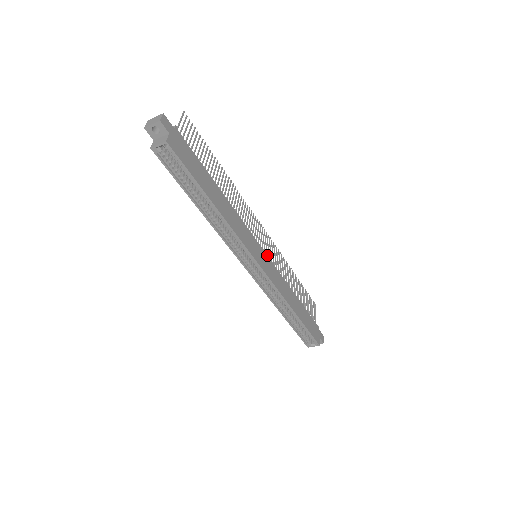
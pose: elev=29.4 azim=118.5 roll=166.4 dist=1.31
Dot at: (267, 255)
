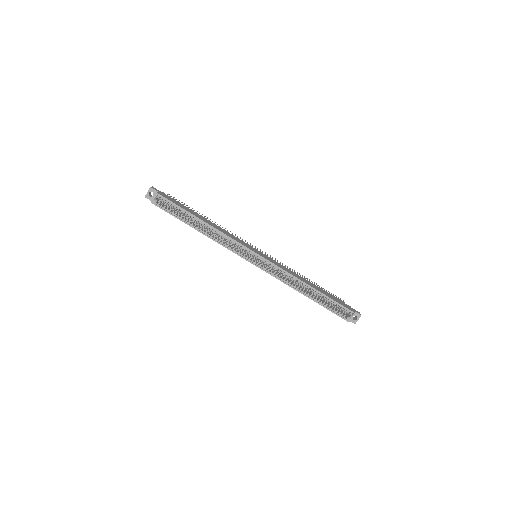
Dot at: occluded
